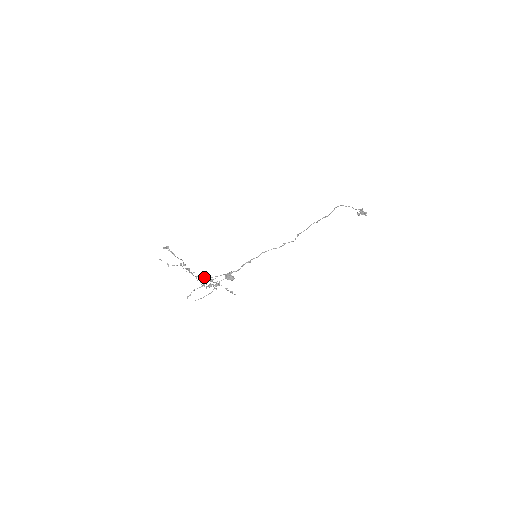
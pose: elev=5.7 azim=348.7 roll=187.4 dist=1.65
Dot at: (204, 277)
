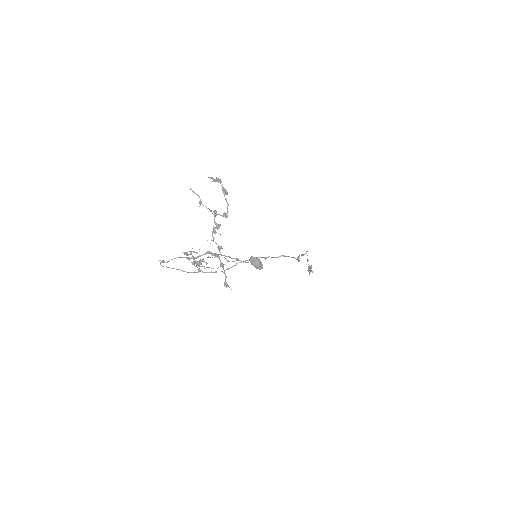
Dot at: (221, 247)
